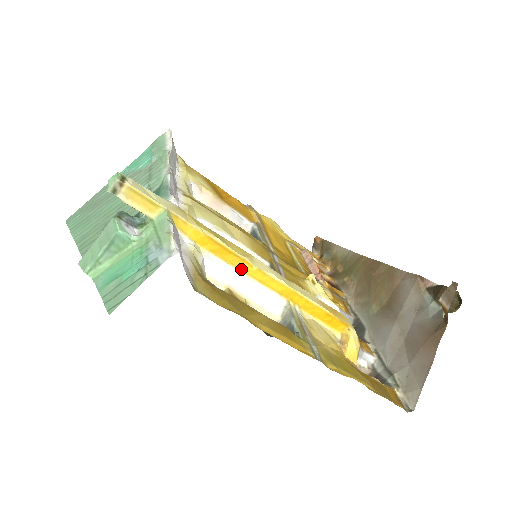
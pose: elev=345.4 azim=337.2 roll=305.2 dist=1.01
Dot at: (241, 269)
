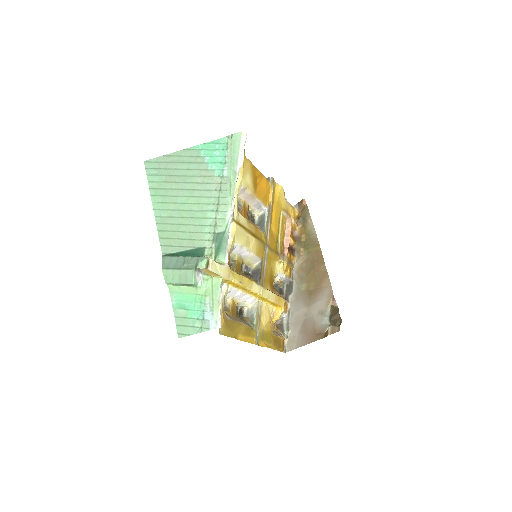
Dot at: (244, 290)
